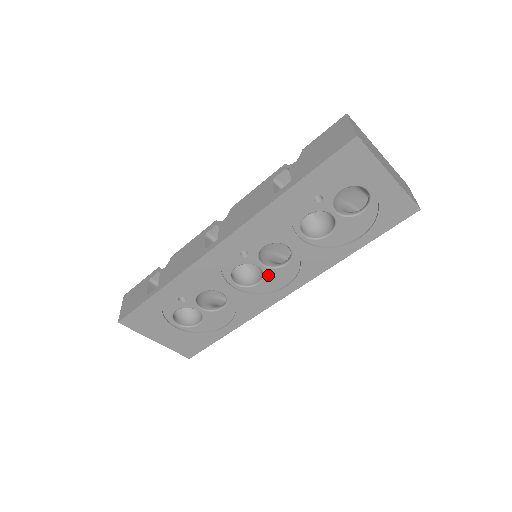
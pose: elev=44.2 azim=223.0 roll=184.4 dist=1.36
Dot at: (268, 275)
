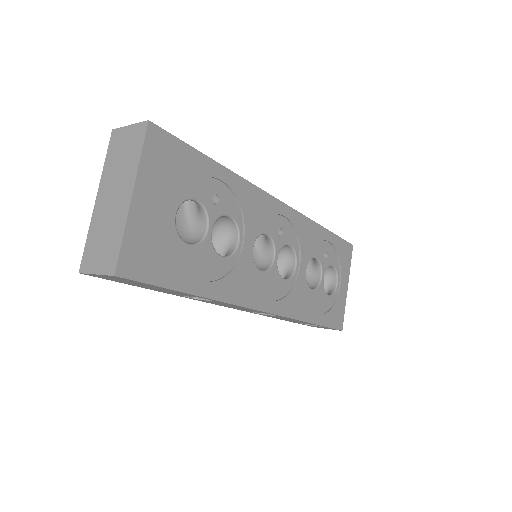
Dot at: (271, 272)
